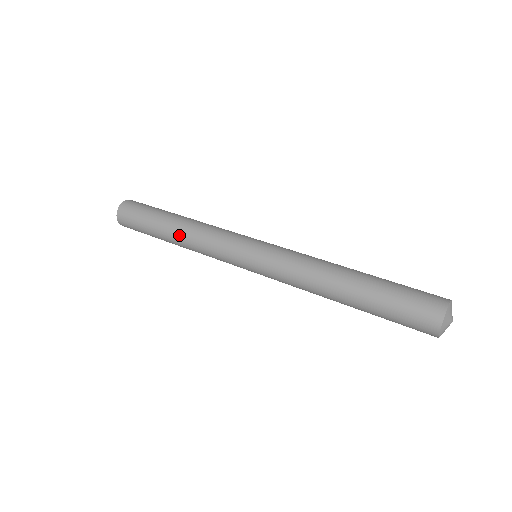
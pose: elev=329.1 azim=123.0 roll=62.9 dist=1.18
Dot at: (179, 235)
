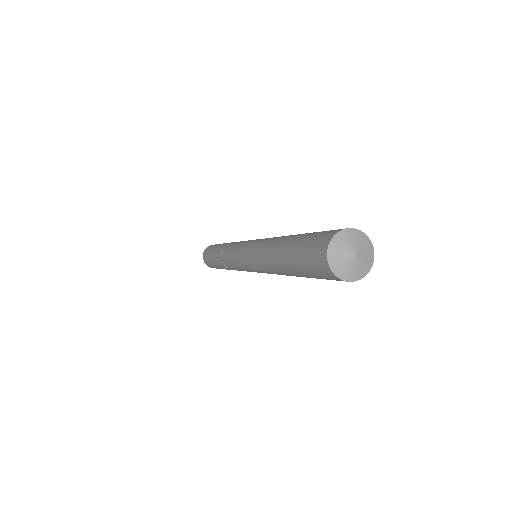
Dot at: (222, 248)
